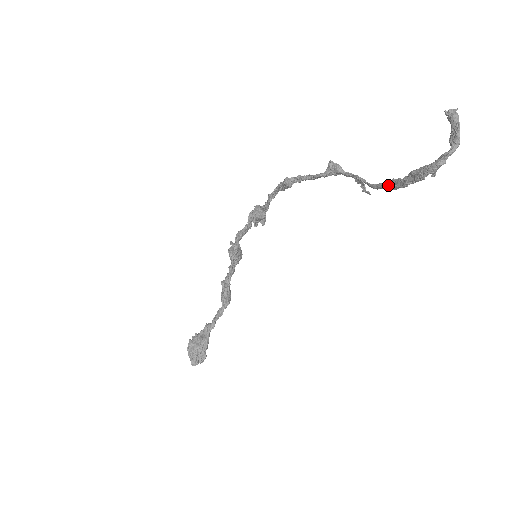
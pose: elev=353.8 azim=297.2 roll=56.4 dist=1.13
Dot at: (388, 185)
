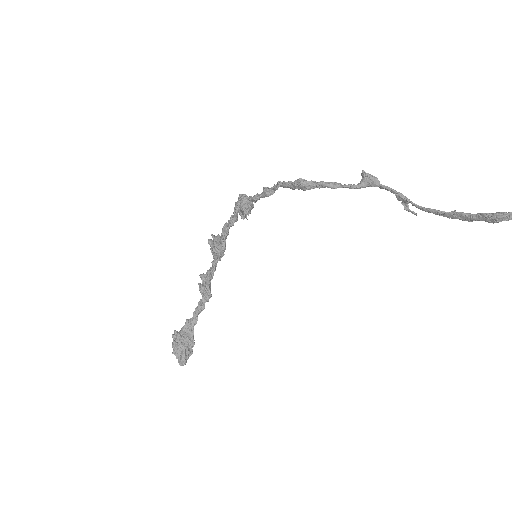
Dot at: (445, 214)
